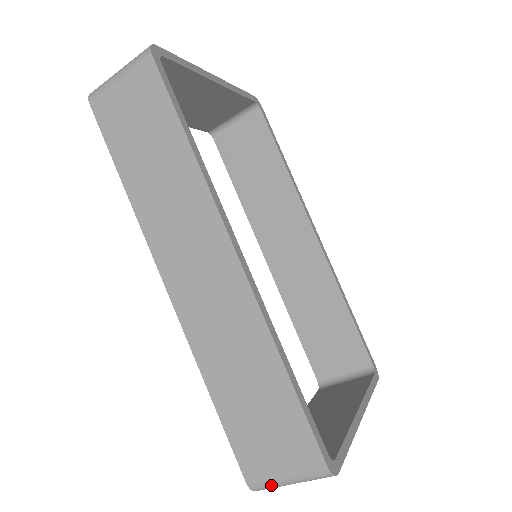
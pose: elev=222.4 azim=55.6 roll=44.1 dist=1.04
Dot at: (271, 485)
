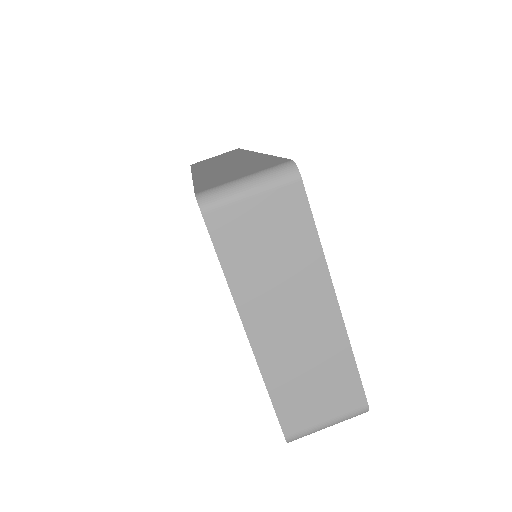
Dot at: (223, 188)
